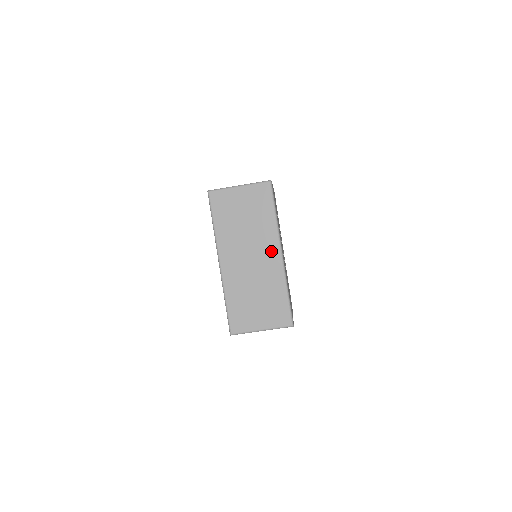
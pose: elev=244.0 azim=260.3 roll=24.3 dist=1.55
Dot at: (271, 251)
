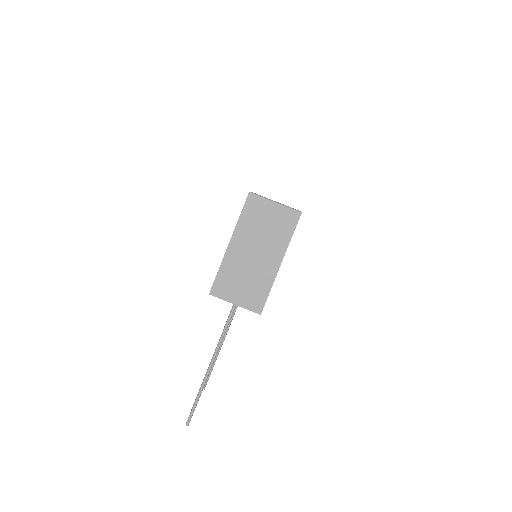
Dot at: occluded
